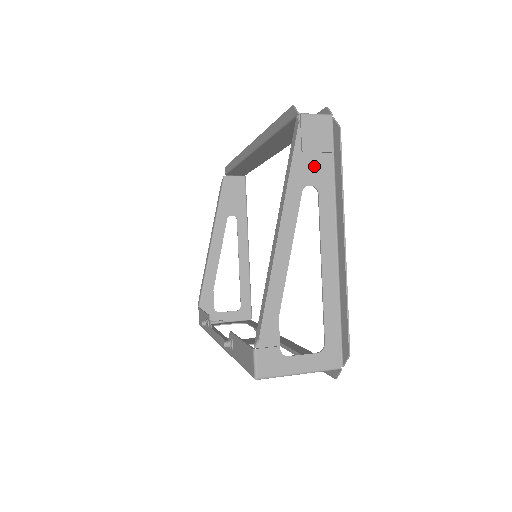
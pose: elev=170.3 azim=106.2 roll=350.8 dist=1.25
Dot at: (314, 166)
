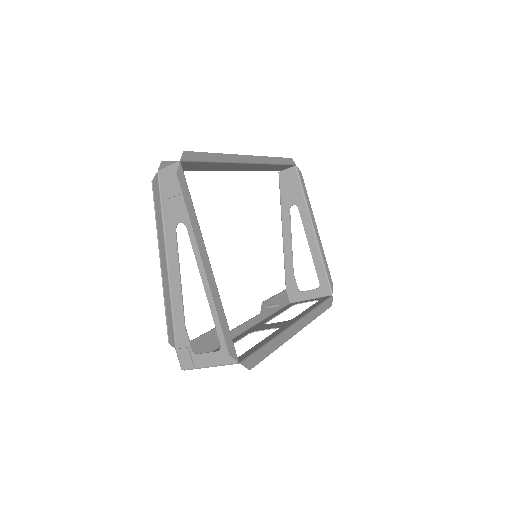
Dot at: (178, 207)
